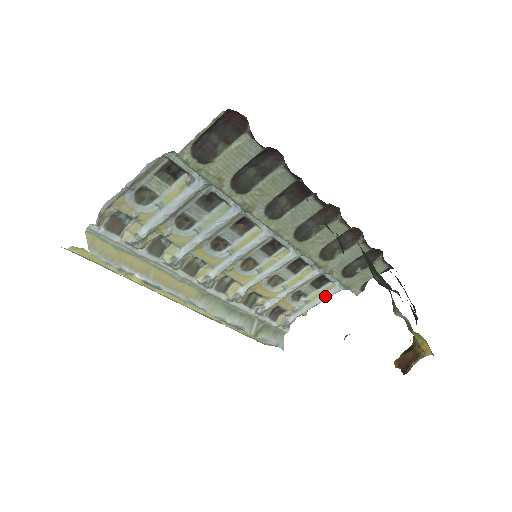
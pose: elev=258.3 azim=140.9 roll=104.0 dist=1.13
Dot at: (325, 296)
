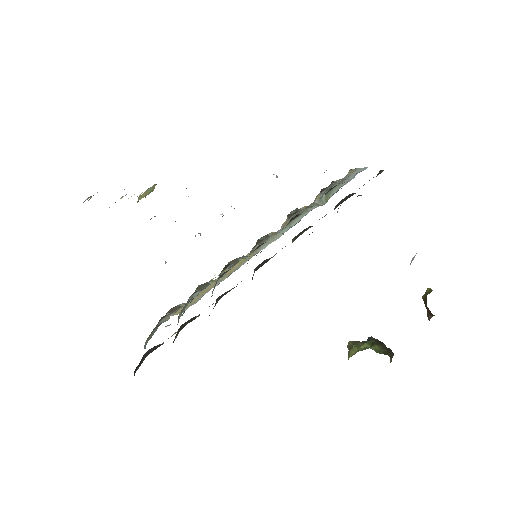
Dot at: occluded
